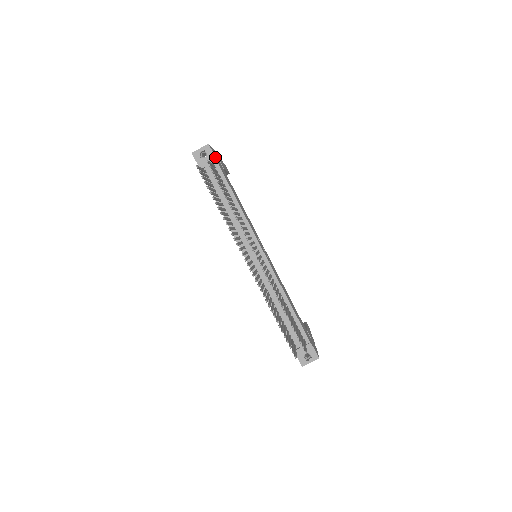
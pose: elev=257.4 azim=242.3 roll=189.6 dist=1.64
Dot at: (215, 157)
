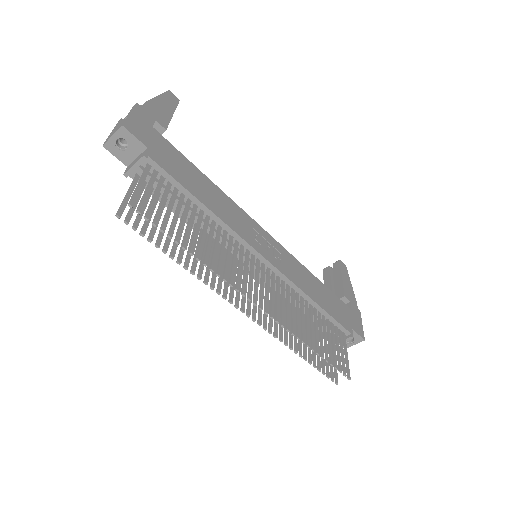
Dot at: (143, 144)
